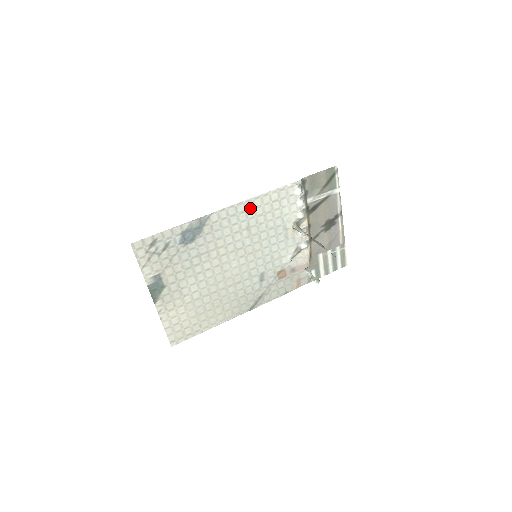
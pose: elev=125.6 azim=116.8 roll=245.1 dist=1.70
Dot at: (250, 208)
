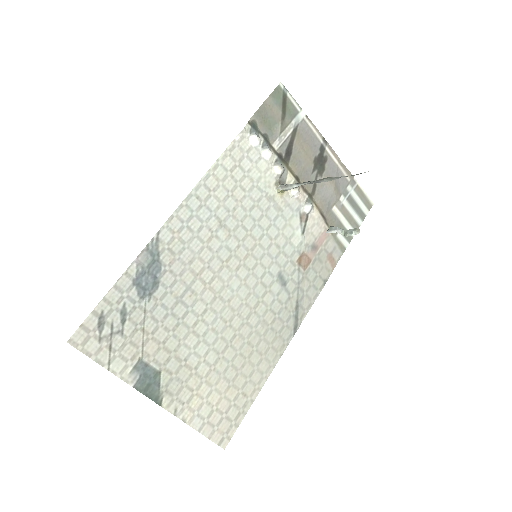
Dot at: (206, 196)
